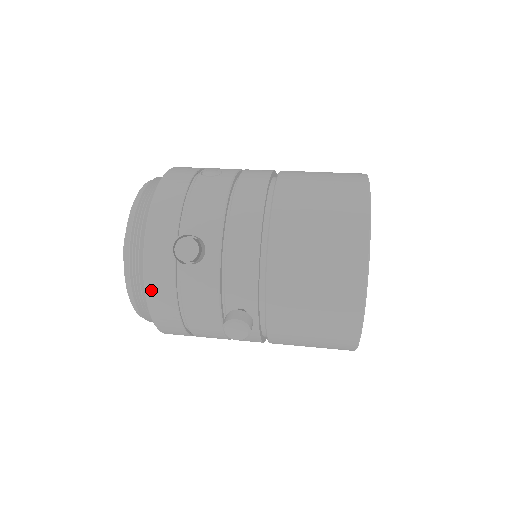
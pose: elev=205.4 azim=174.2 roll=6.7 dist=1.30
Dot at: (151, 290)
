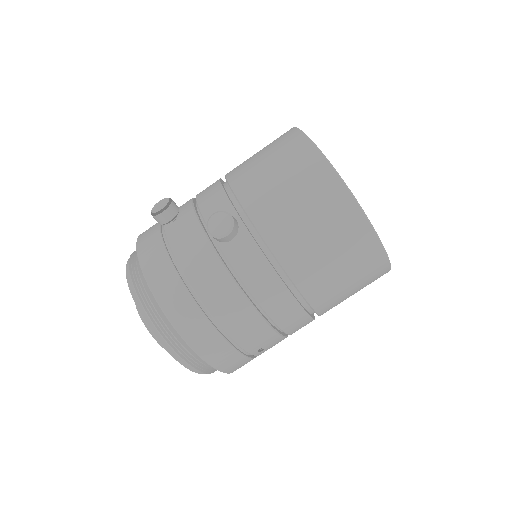
Dot at: (148, 269)
